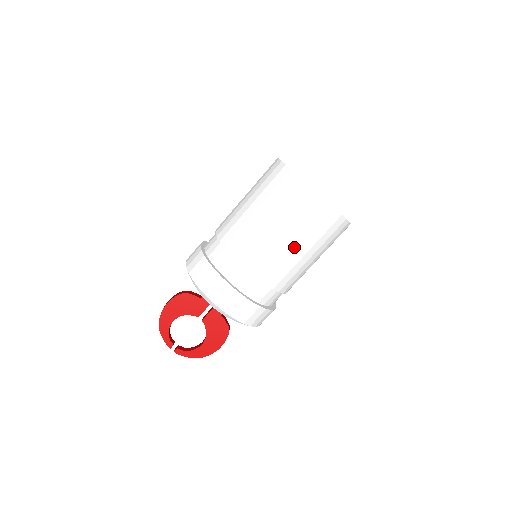
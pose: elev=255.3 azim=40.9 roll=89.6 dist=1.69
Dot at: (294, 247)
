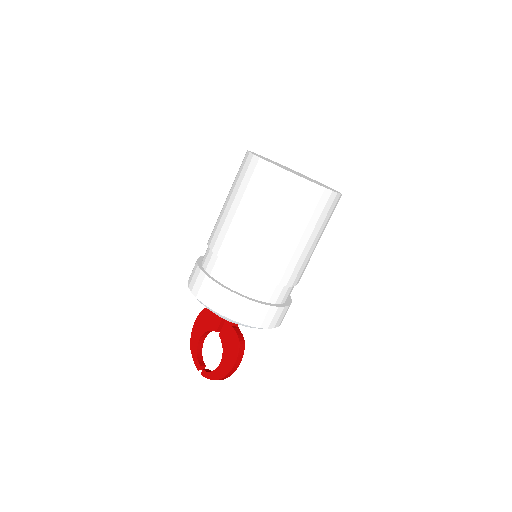
Dot at: (247, 217)
